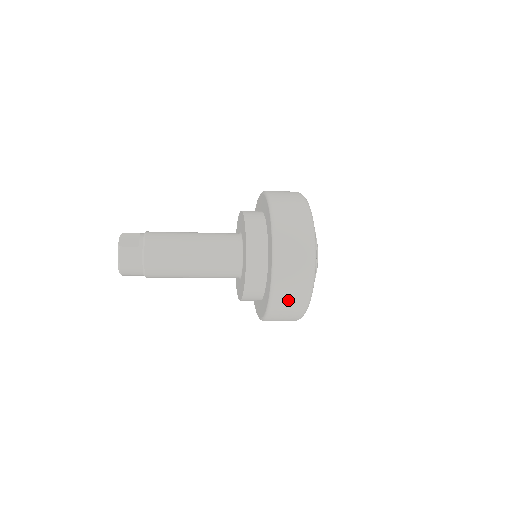
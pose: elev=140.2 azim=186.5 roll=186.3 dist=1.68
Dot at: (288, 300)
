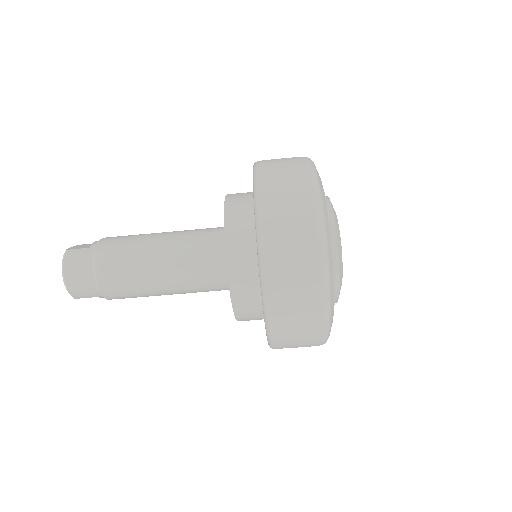
Dot at: (290, 271)
